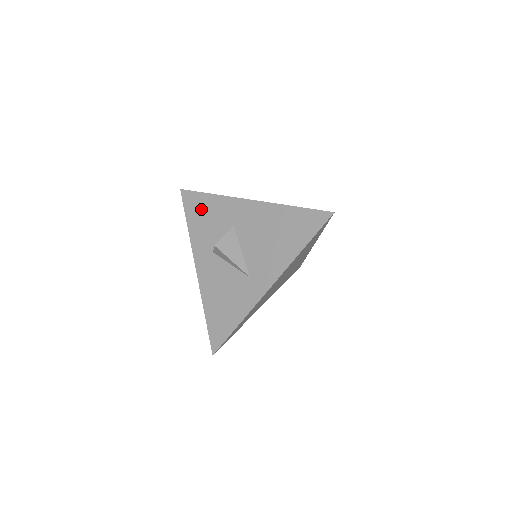
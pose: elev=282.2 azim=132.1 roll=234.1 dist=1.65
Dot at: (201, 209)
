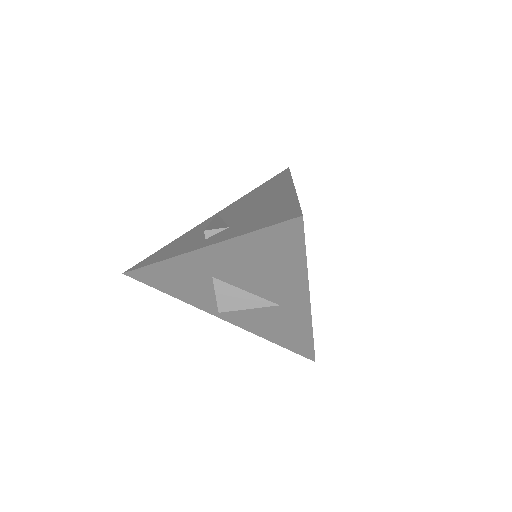
Dot at: (164, 279)
